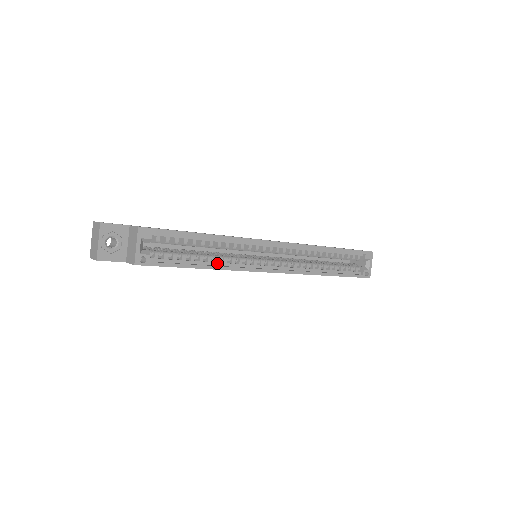
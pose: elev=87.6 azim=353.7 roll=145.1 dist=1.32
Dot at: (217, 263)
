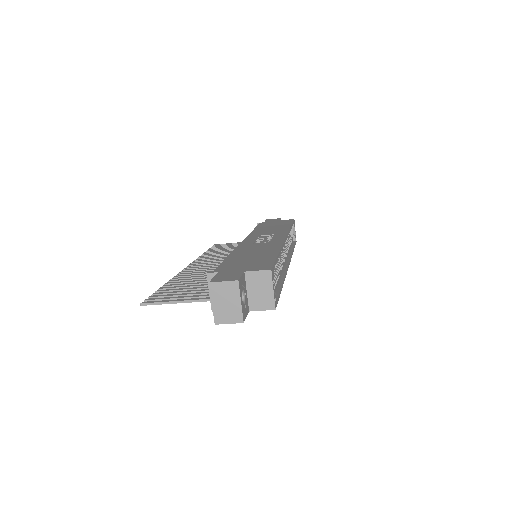
Dot at: (279, 276)
